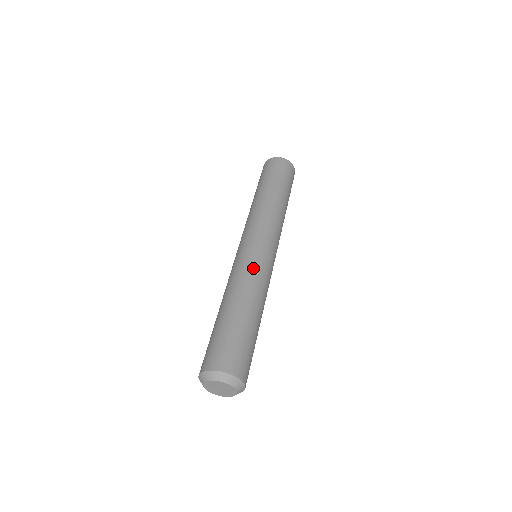
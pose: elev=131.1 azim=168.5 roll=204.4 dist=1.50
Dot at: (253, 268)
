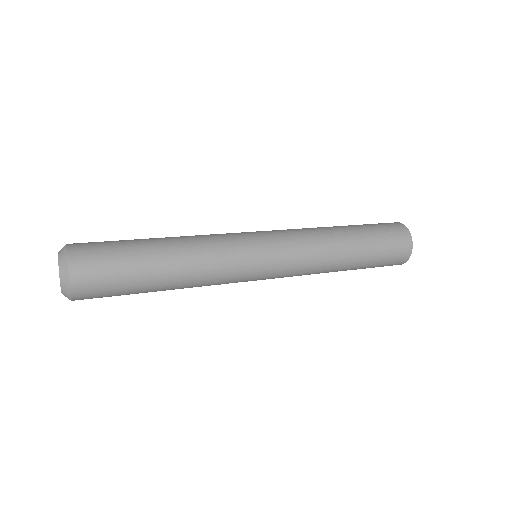
Dot at: occluded
